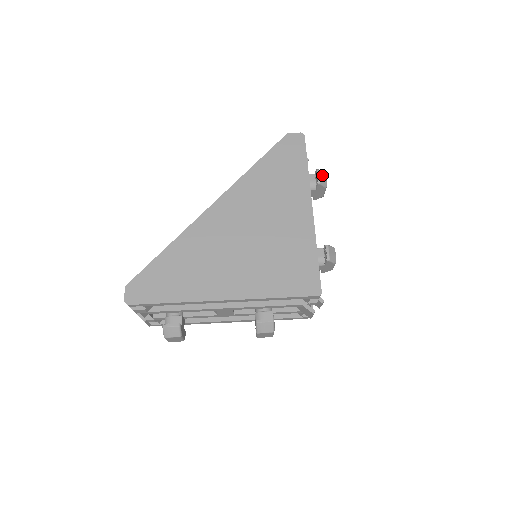
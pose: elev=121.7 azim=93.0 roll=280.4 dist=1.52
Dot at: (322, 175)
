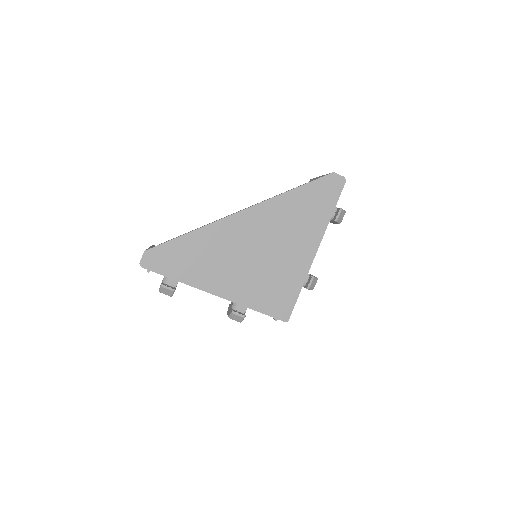
Dot at: (342, 214)
